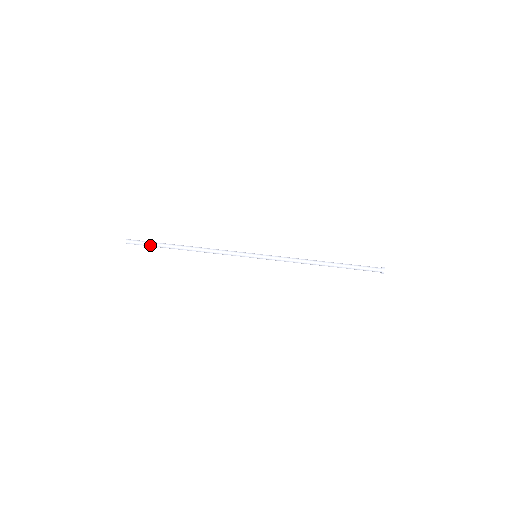
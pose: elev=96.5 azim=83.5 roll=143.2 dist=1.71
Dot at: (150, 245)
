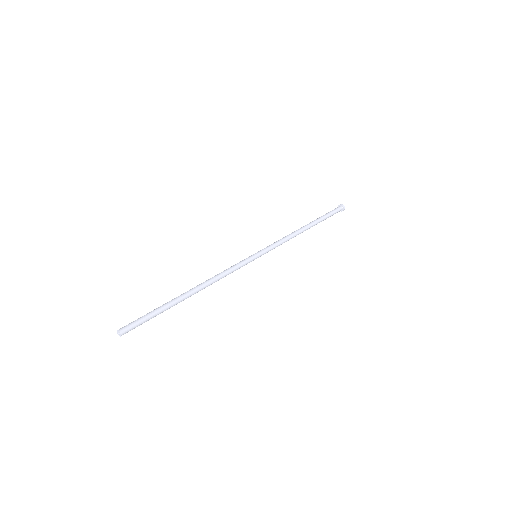
Dot at: (152, 317)
